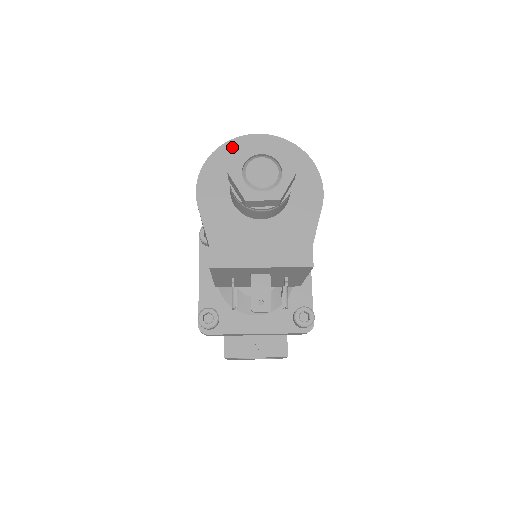
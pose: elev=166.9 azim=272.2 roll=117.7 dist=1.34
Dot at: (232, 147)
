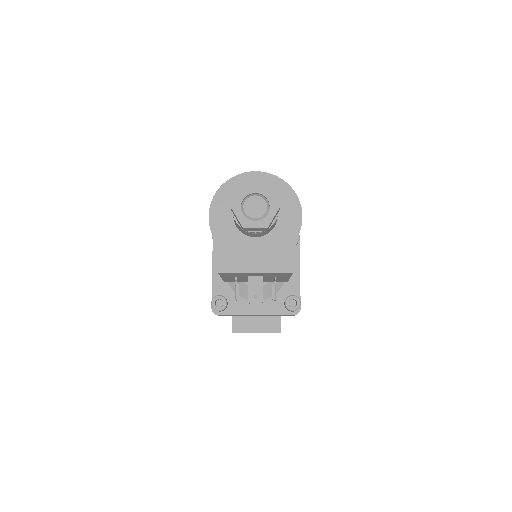
Dot at: (235, 182)
